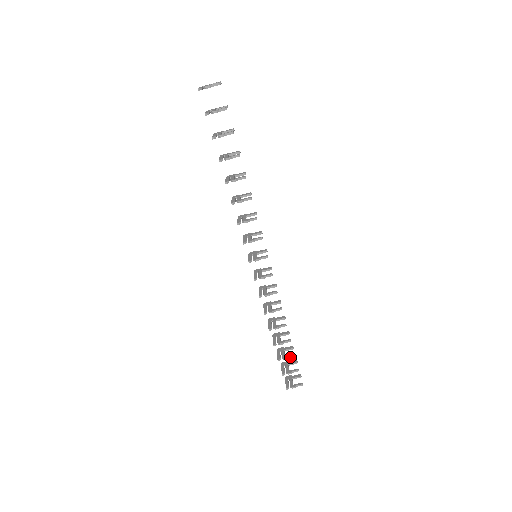
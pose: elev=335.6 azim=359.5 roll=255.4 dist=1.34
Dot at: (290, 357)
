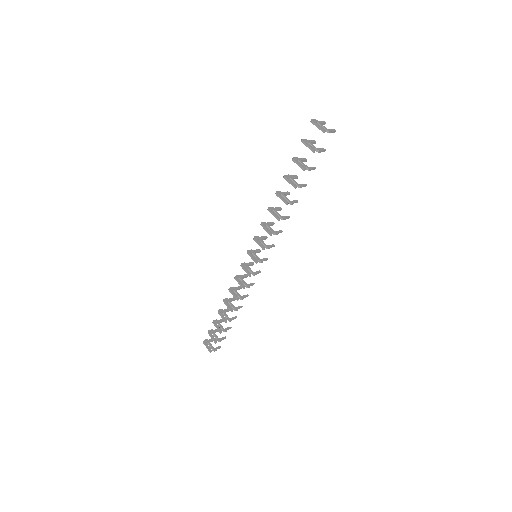
Dot at: (228, 329)
